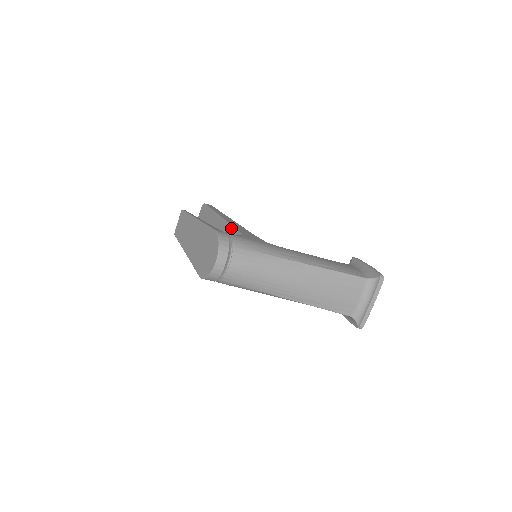
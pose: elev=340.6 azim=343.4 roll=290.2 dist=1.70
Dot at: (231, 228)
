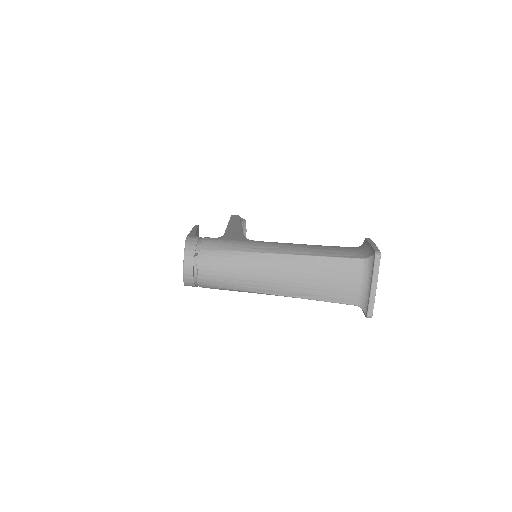
Dot at: occluded
